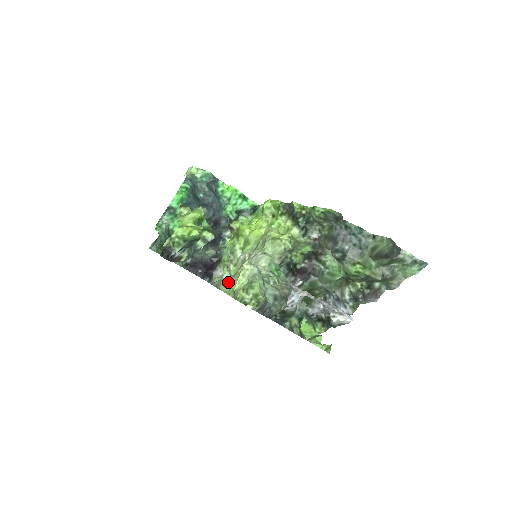
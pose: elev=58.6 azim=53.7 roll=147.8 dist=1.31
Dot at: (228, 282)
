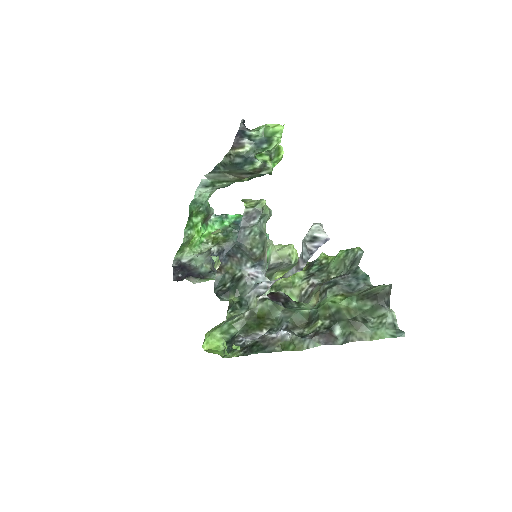
Dot at: occluded
